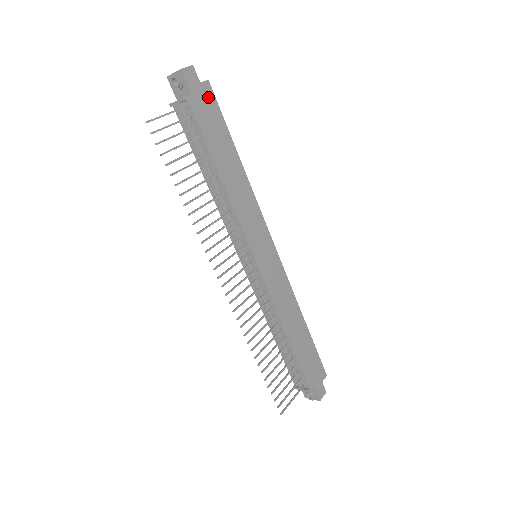
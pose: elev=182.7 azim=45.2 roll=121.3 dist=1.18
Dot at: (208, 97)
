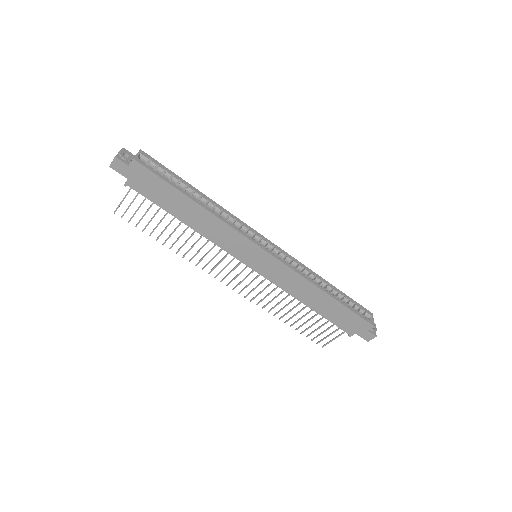
Dot at: (141, 172)
